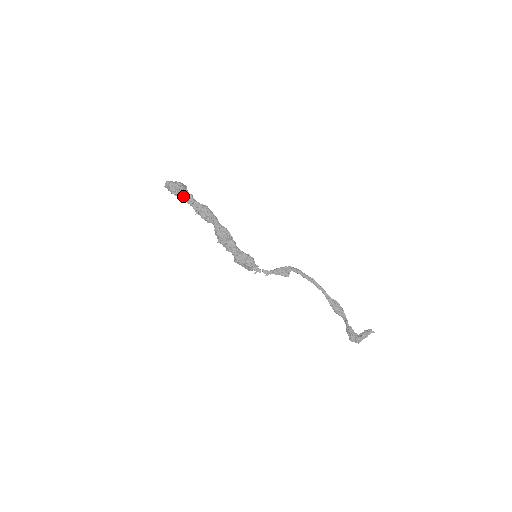
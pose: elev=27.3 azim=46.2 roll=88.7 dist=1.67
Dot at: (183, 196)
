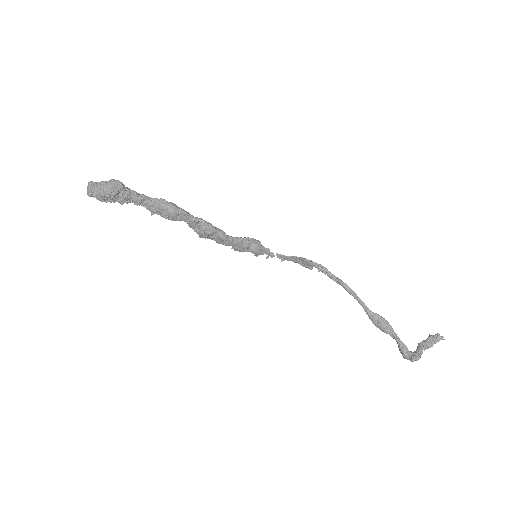
Dot at: (121, 200)
